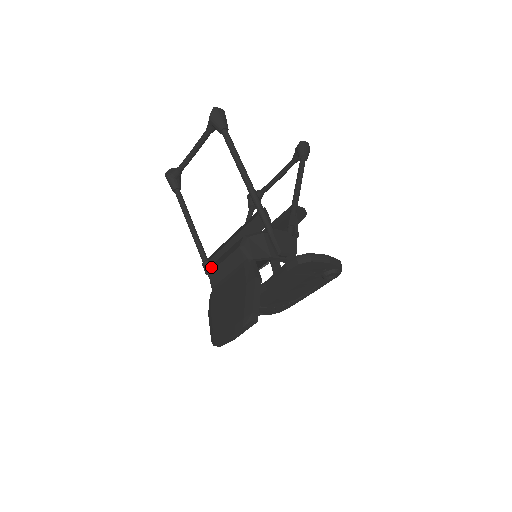
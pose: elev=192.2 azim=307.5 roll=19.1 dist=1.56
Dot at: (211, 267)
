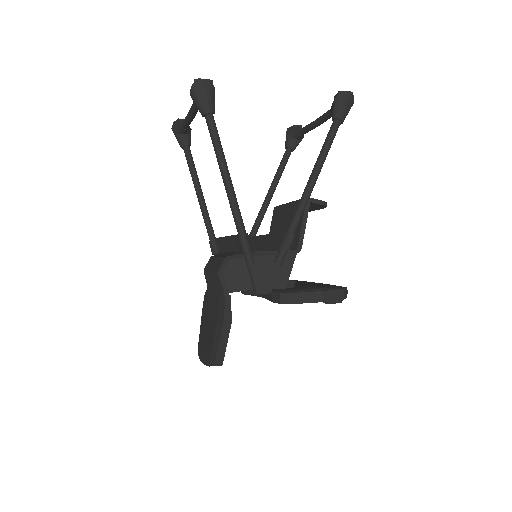
Dot at: (208, 261)
